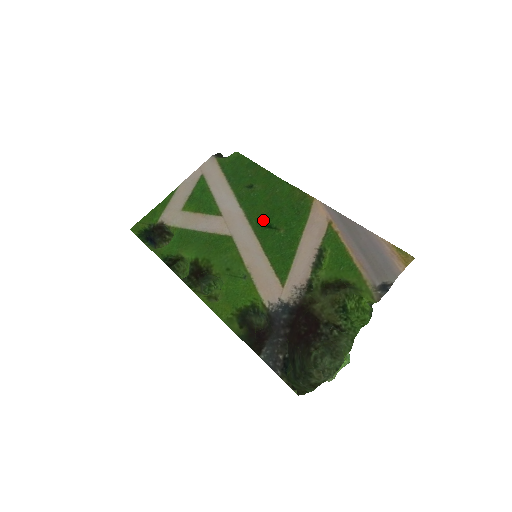
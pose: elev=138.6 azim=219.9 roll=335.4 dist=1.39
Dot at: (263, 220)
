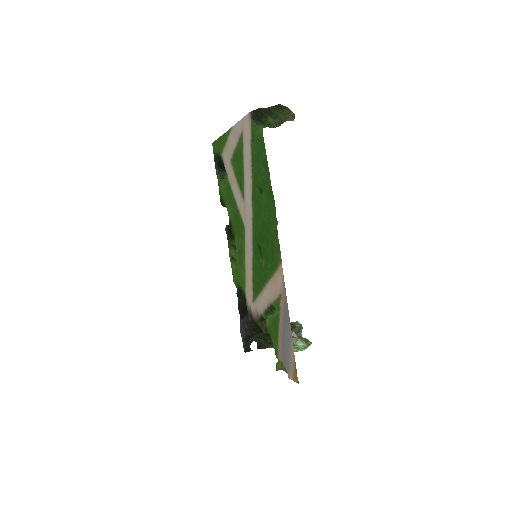
Dot at: (258, 238)
